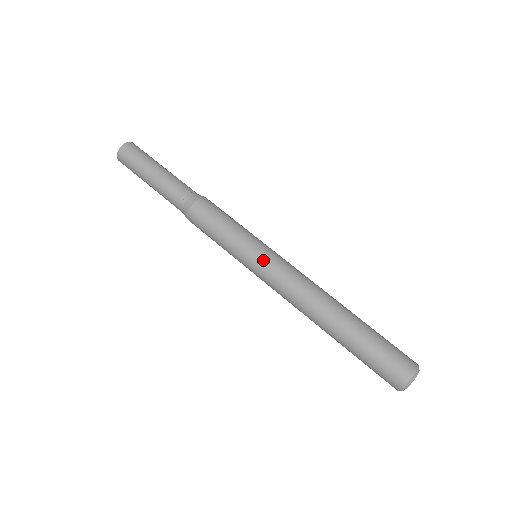
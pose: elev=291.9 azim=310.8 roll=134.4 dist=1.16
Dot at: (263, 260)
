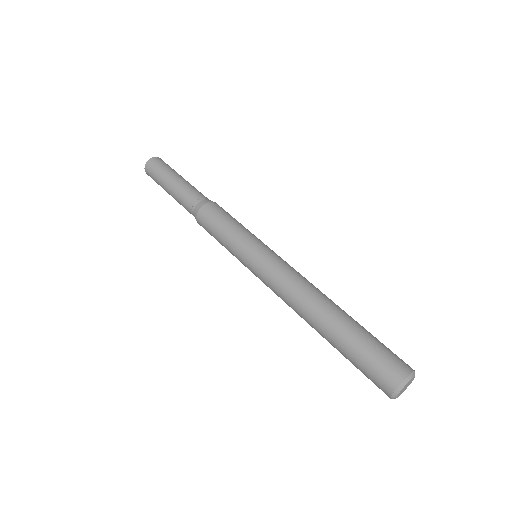
Dot at: (253, 267)
